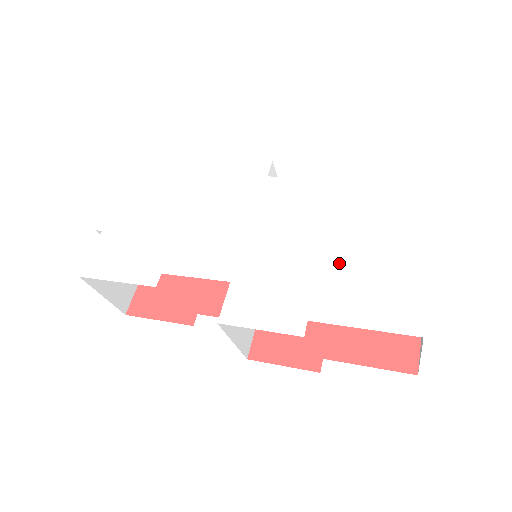
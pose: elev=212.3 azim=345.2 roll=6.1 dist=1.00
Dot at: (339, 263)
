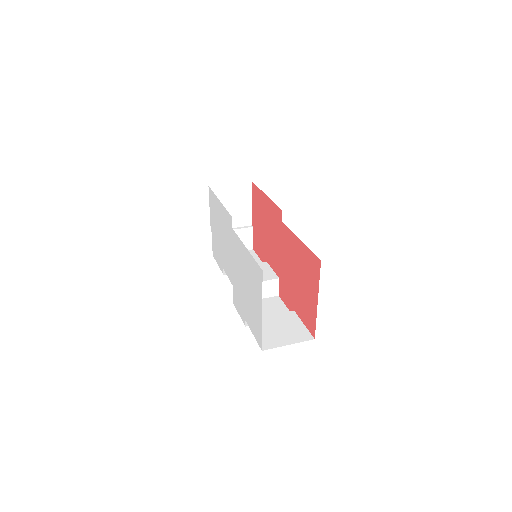
Dot at: (248, 299)
